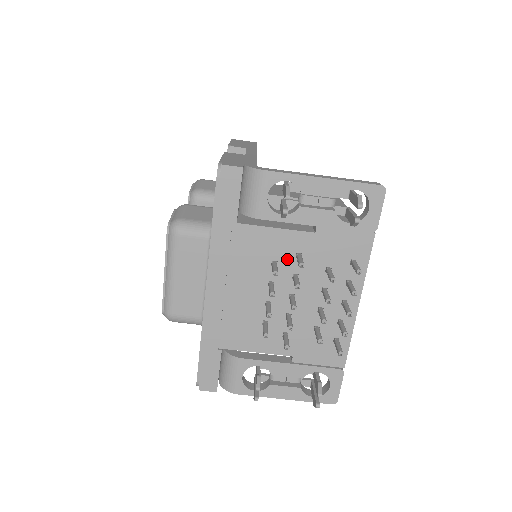
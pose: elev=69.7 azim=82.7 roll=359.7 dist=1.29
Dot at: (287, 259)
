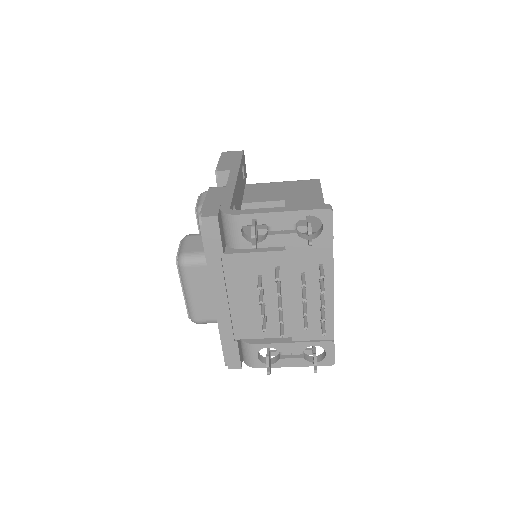
Dot at: (269, 272)
